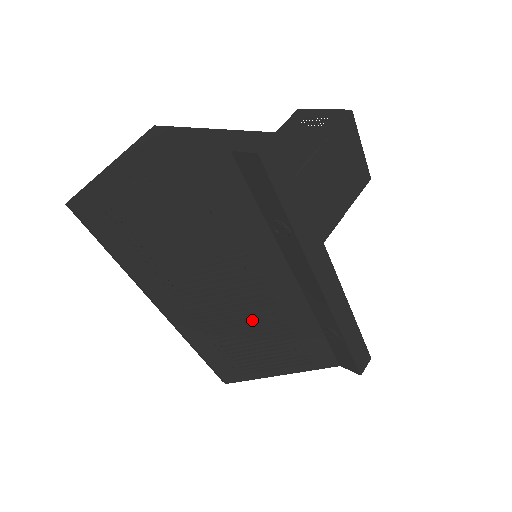
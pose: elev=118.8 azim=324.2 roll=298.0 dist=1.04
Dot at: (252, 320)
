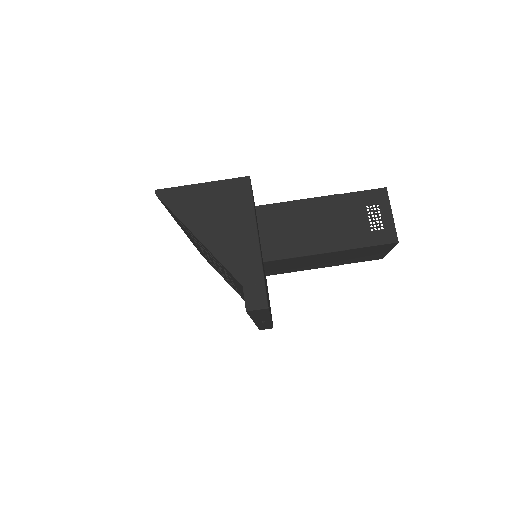
Dot at: occluded
